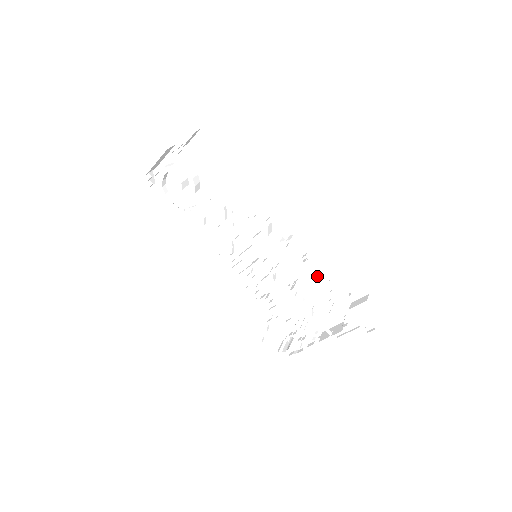
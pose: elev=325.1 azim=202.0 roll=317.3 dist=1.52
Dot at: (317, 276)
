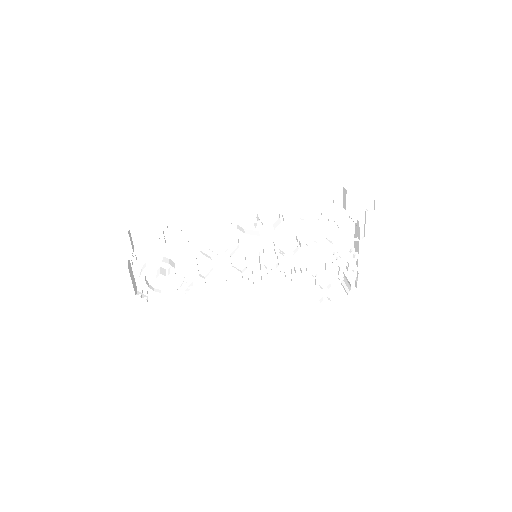
Dot at: (302, 218)
